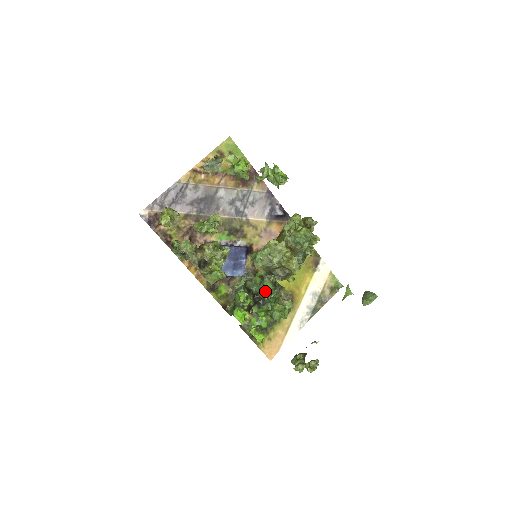
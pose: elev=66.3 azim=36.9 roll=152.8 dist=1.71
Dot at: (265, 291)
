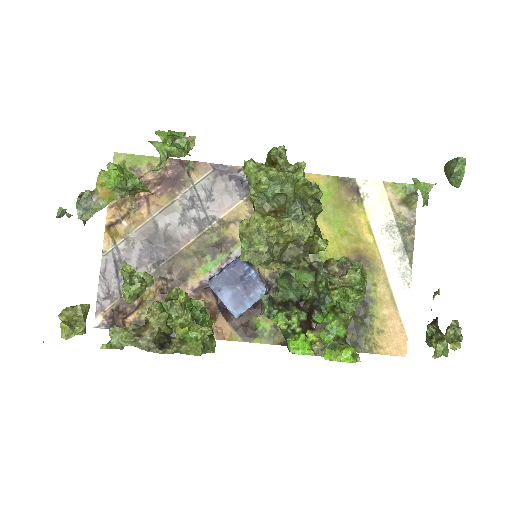
Dot at: (306, 287)
